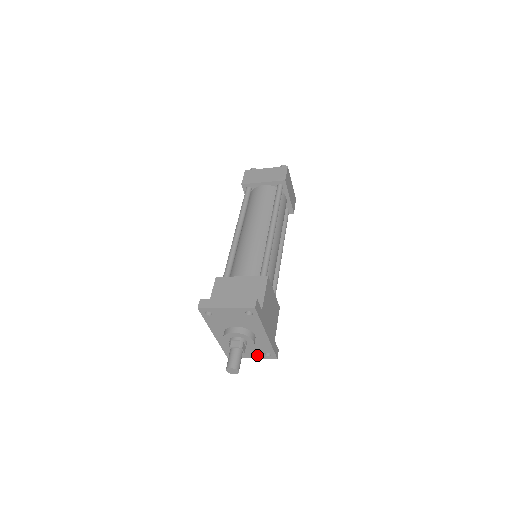
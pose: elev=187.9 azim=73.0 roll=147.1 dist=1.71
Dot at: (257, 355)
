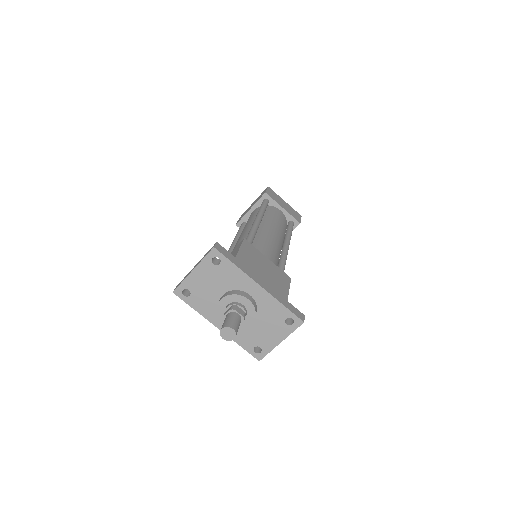
Dot at: (281, 332)
